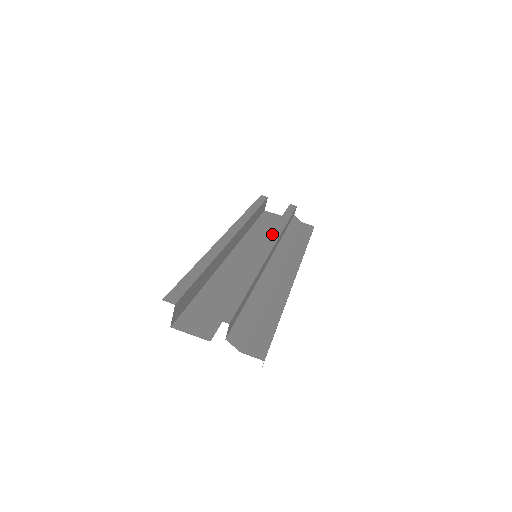
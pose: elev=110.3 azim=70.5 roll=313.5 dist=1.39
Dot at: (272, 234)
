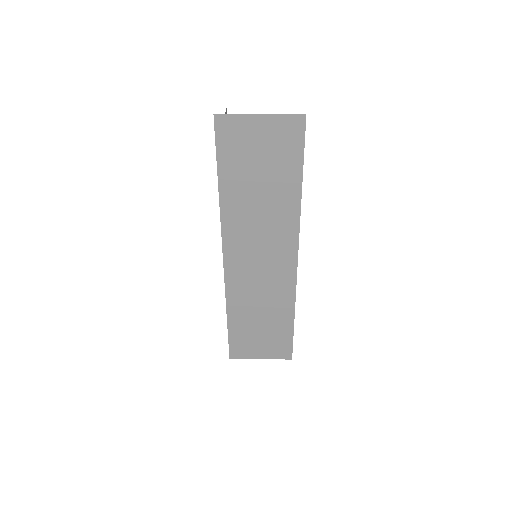
Dot at: occluded
